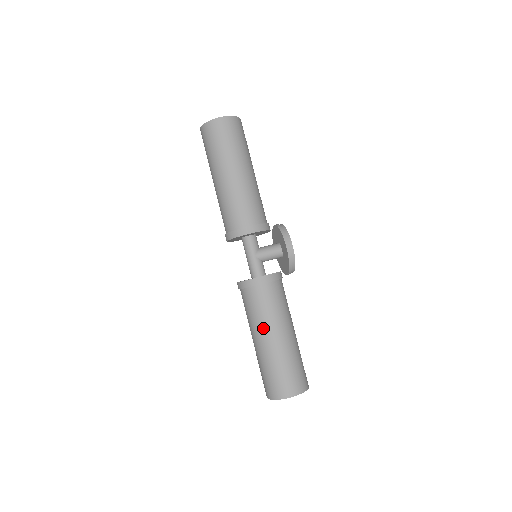
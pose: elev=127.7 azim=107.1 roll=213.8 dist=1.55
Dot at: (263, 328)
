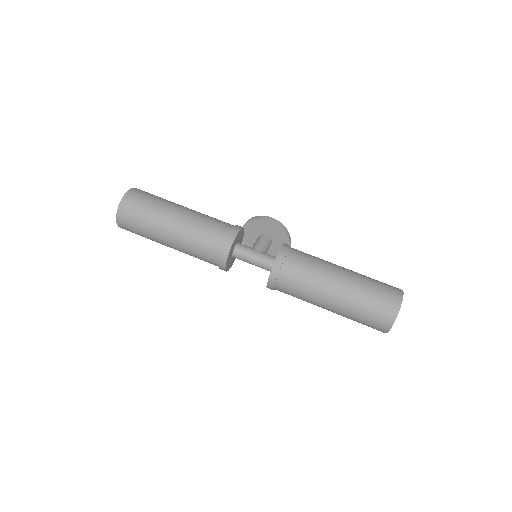
Dot at: (326, 279)
